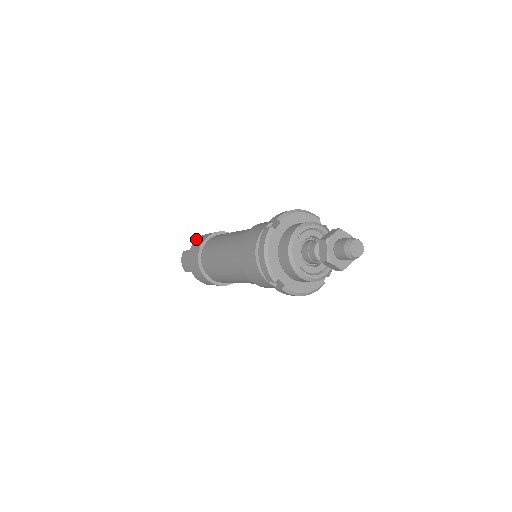
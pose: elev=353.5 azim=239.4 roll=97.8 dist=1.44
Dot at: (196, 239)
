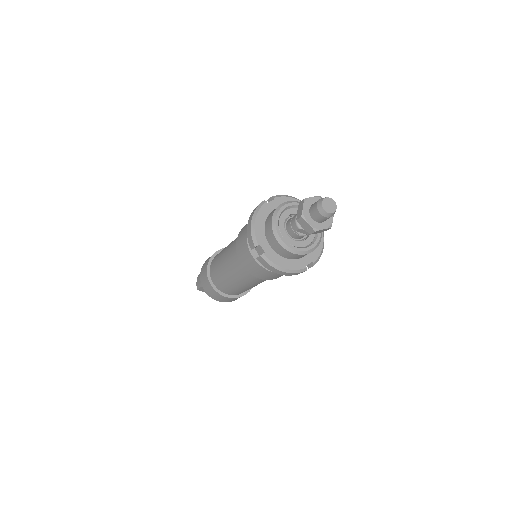
Dot at: occluded
